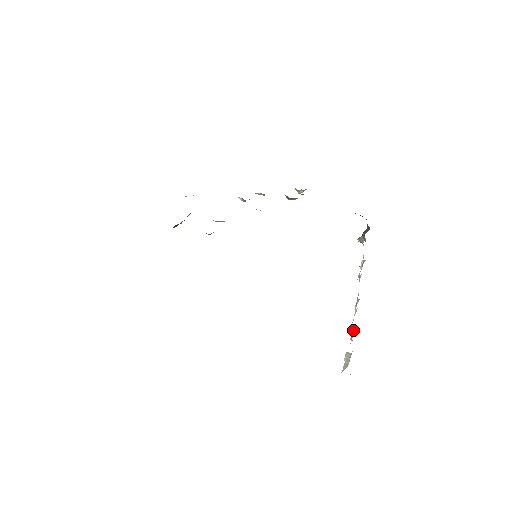
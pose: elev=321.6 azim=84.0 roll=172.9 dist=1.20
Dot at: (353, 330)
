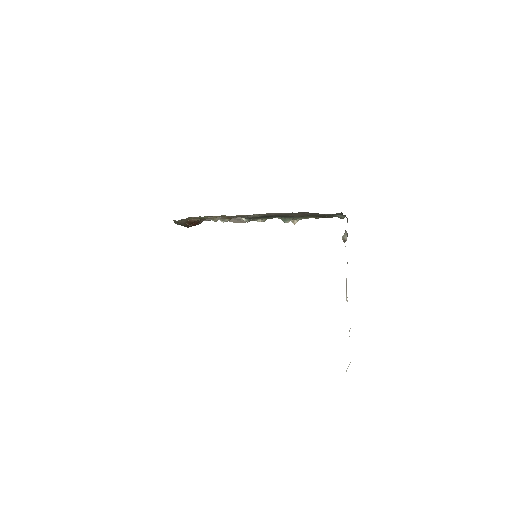
Dot at: (349, 330)
